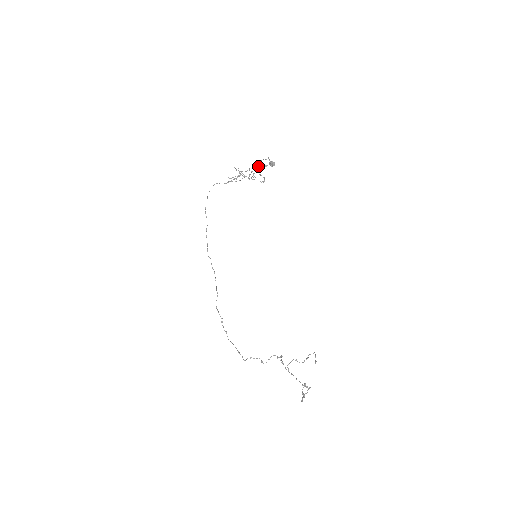
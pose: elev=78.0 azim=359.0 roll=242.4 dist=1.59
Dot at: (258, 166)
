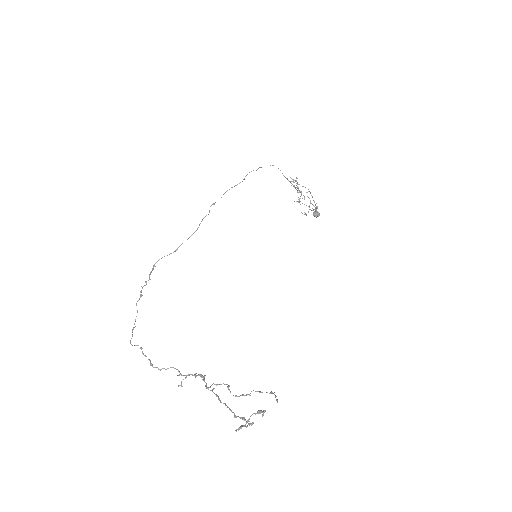
Dot at: occluded
